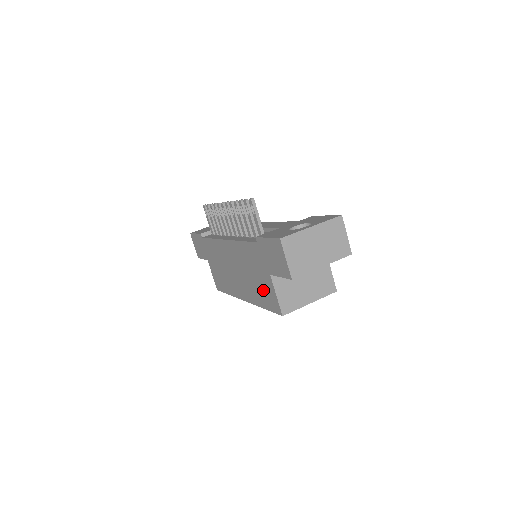
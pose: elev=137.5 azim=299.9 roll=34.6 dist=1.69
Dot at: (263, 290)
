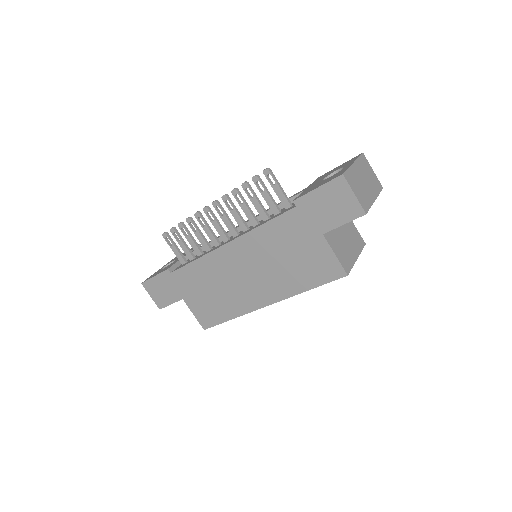
Dot at: (308, 264)
